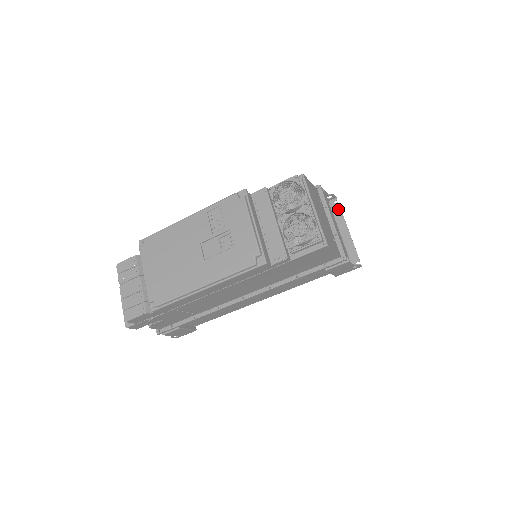
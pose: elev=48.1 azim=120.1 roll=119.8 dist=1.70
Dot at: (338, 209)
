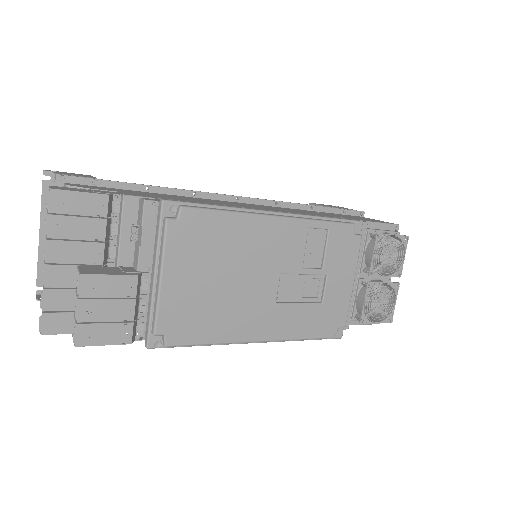
Dot at: occluded
